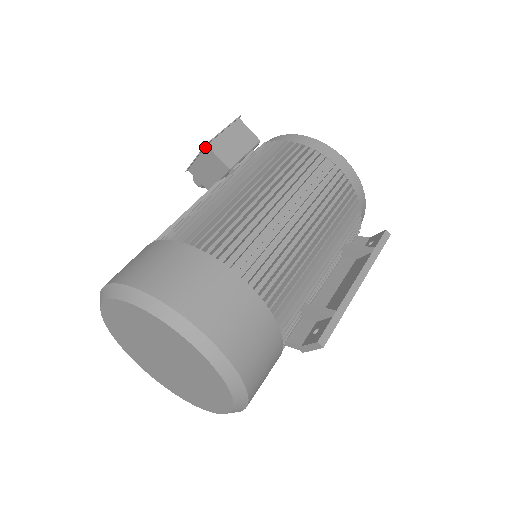
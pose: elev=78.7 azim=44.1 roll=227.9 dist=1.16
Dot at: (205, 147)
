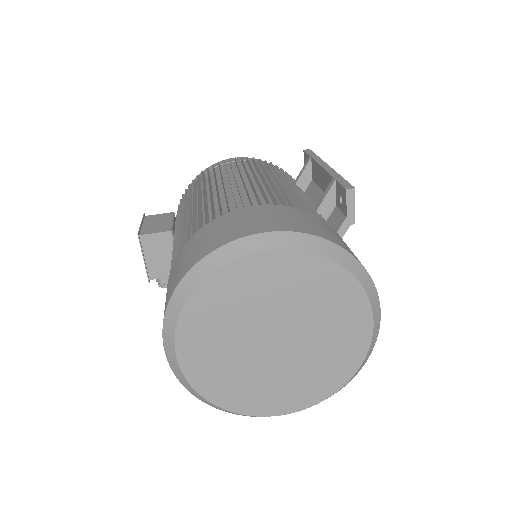
Dot at: (140, 239)
